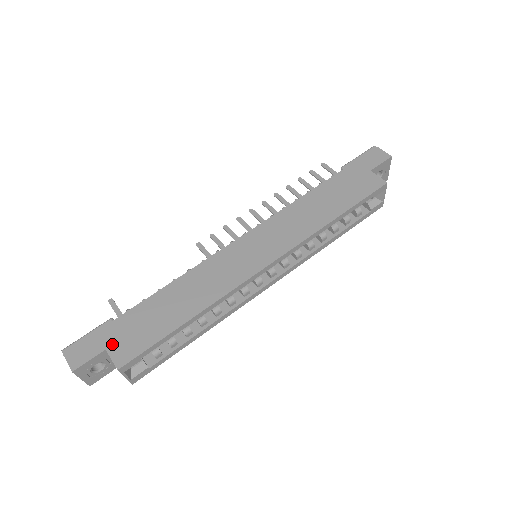
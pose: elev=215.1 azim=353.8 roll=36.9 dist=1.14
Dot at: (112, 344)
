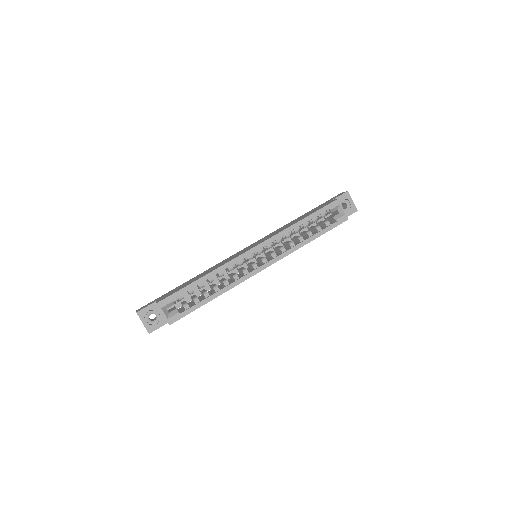
Dot at: occluded
